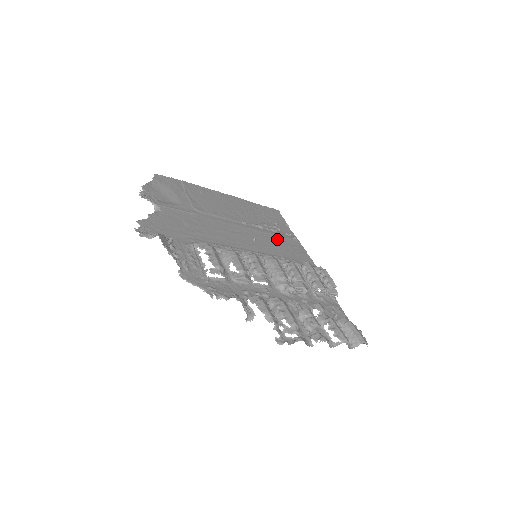
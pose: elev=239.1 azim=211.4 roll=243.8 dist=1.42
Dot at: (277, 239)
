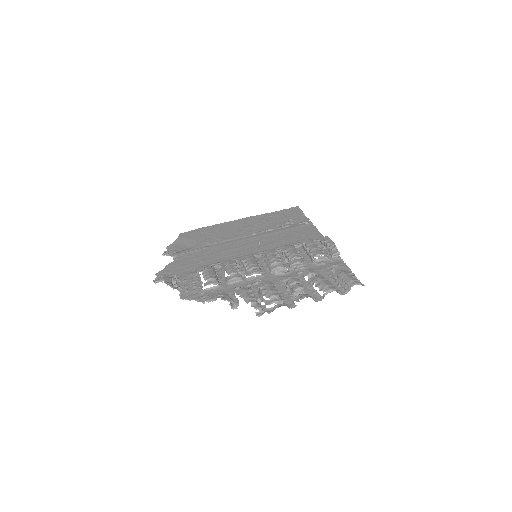
Dot at: (286, 232)
